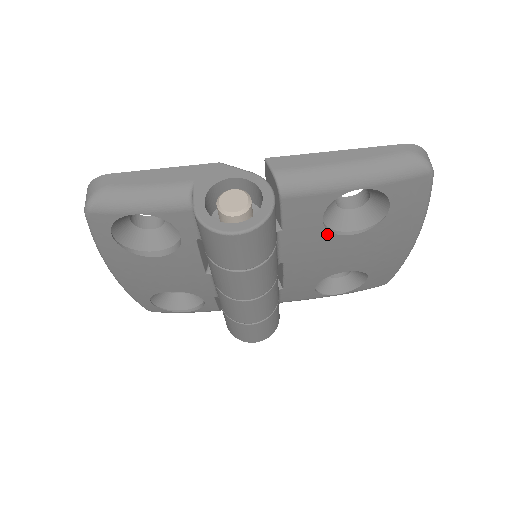
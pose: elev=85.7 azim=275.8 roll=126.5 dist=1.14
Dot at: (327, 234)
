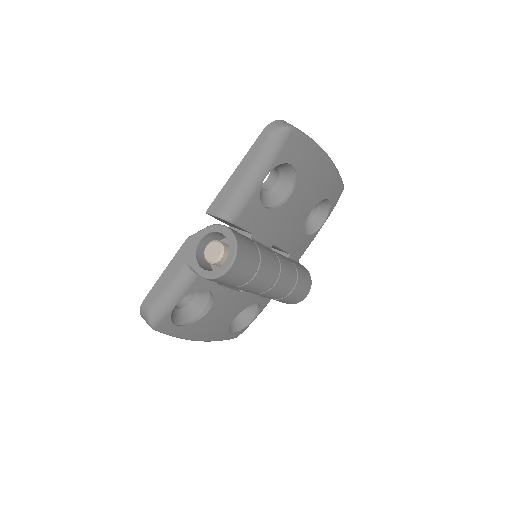
Dot at: (277, 210)
